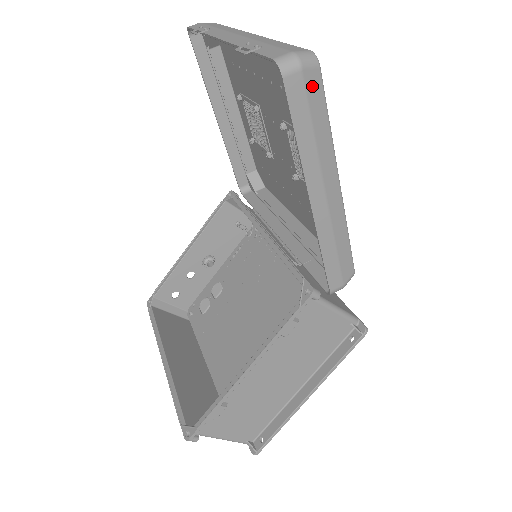
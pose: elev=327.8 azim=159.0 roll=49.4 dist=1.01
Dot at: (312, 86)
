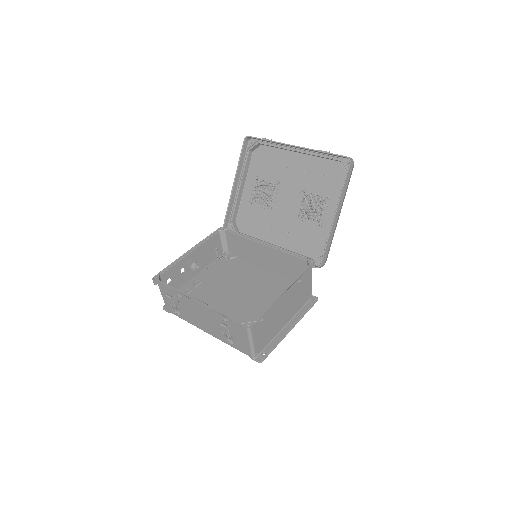
Dot at: occluded
